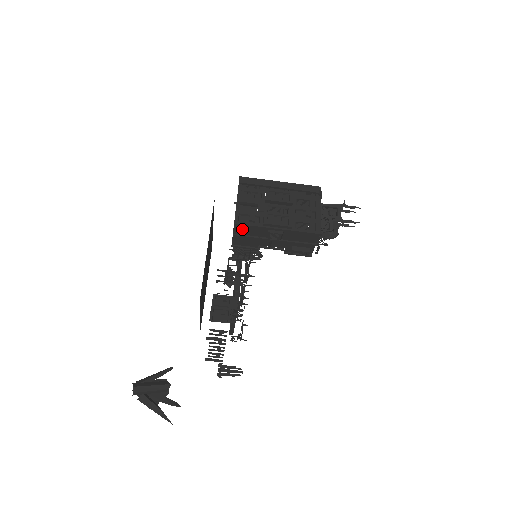
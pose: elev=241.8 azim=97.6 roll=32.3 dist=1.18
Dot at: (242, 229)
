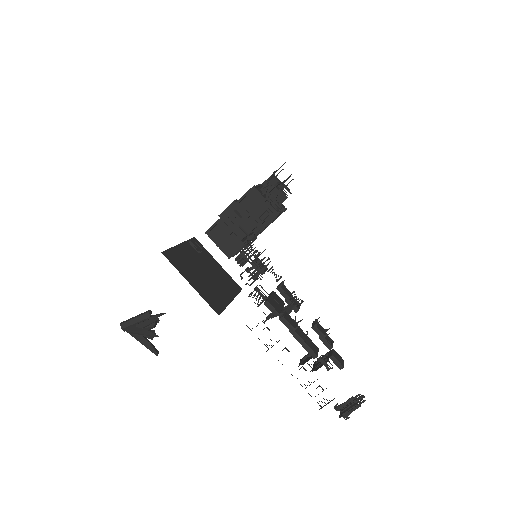
Dot at: (216, 235)
